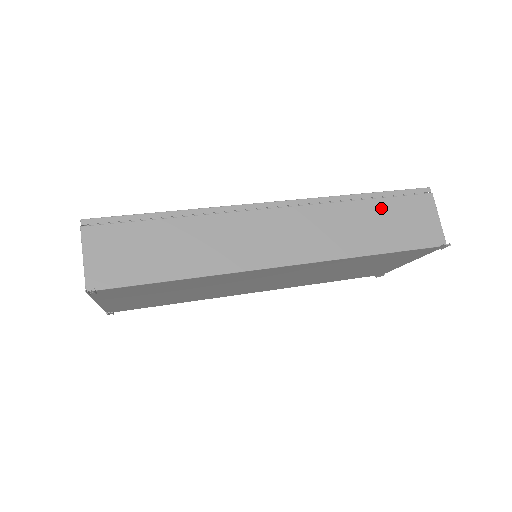
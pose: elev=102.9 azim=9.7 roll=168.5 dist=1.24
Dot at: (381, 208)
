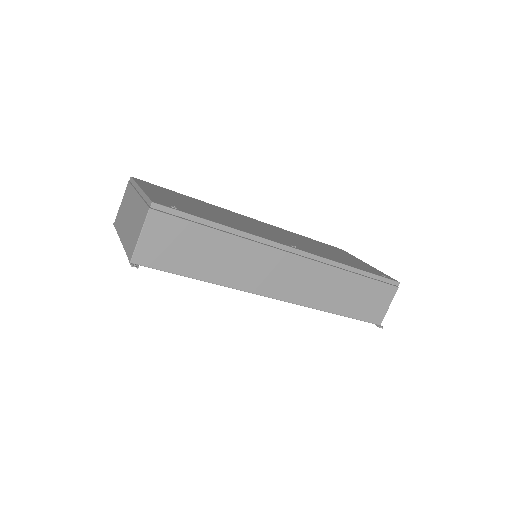
Dot at: (361, 284)
